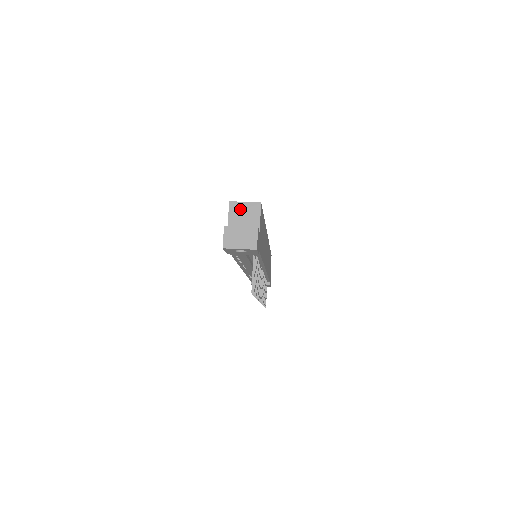
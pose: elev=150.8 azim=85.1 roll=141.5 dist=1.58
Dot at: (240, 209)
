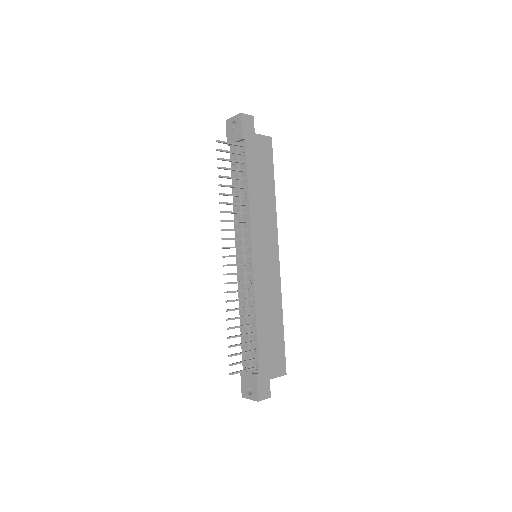
Dot at: occluded
